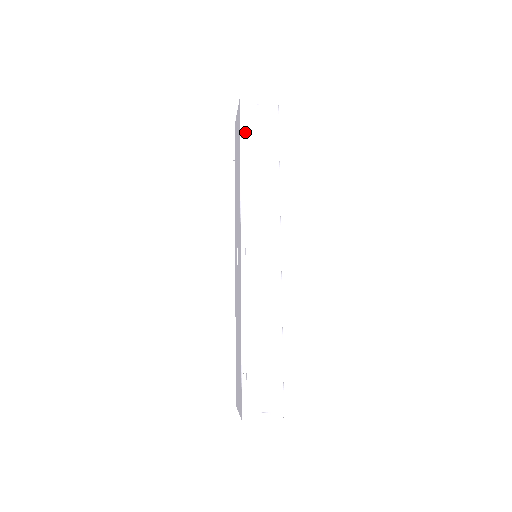
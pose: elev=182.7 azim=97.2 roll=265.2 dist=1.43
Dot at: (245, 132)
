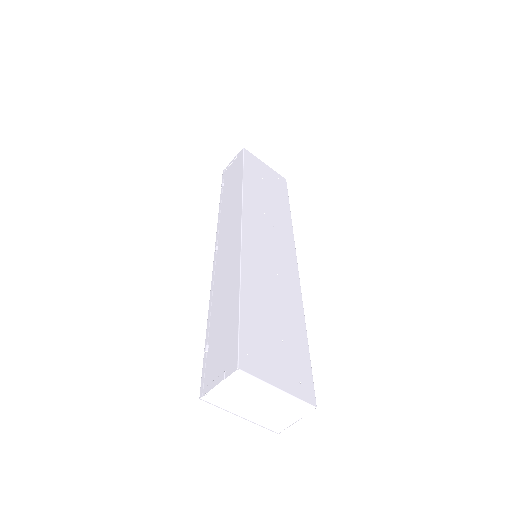
Dot at: (224, 183)
